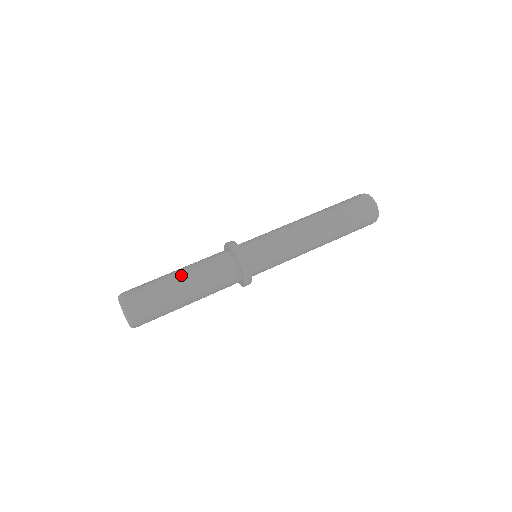
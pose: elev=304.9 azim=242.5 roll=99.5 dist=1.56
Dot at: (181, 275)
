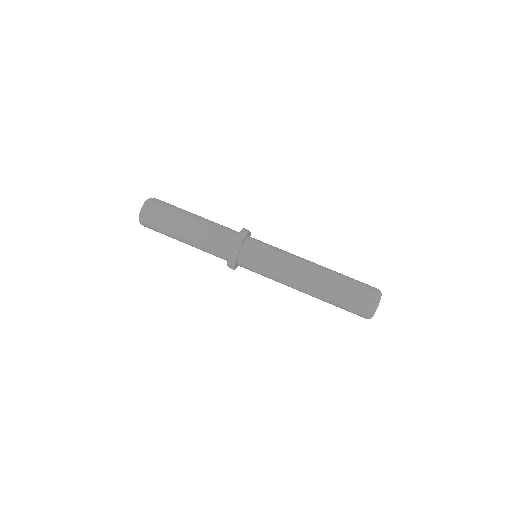
Dot at: (191, 225)
